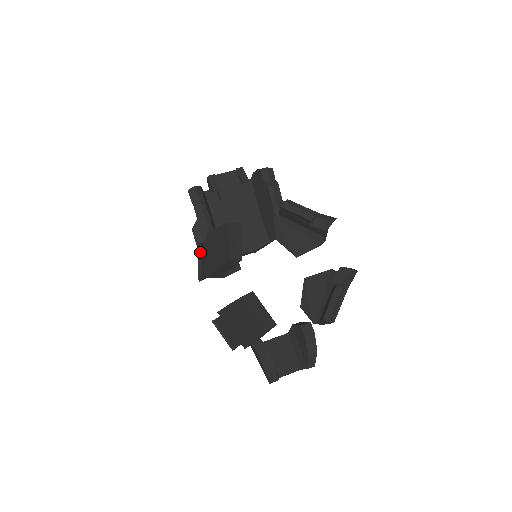
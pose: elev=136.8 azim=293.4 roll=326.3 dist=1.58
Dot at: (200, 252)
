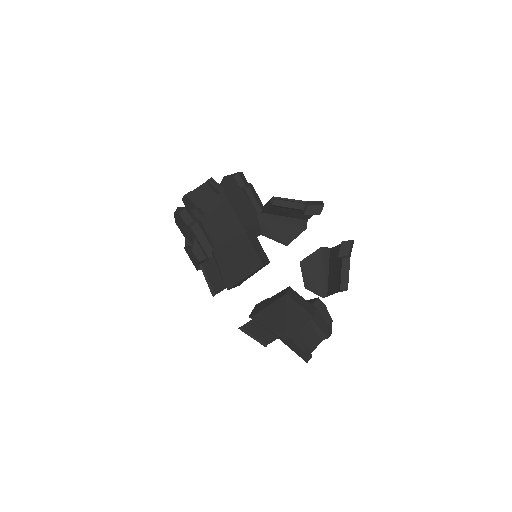
Dot at: (204, 269)
